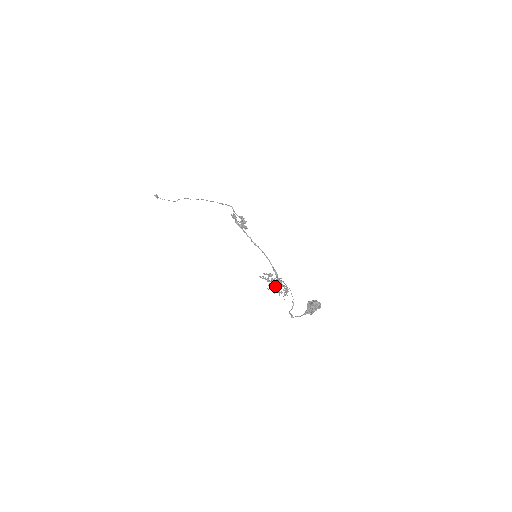
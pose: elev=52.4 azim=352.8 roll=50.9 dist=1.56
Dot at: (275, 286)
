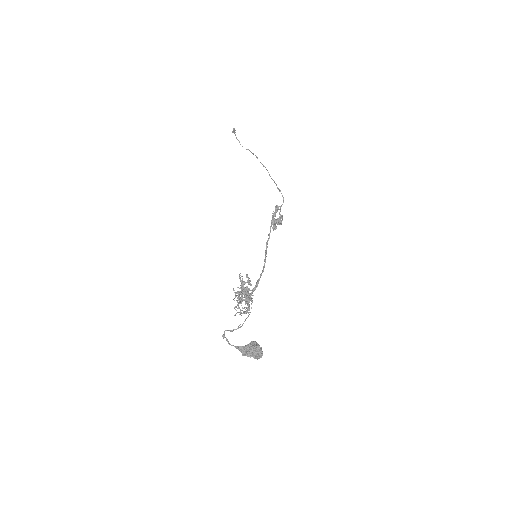
Dot at: occluded
